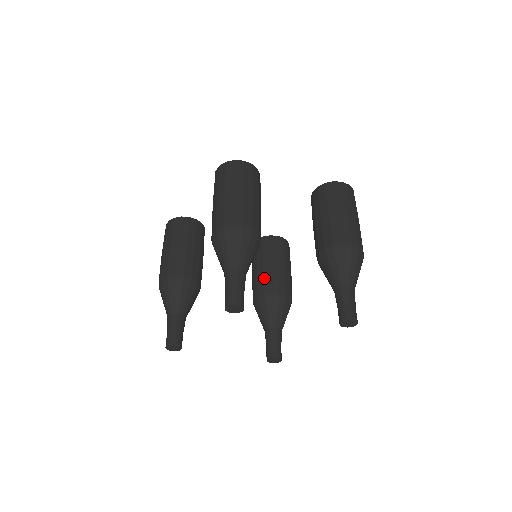
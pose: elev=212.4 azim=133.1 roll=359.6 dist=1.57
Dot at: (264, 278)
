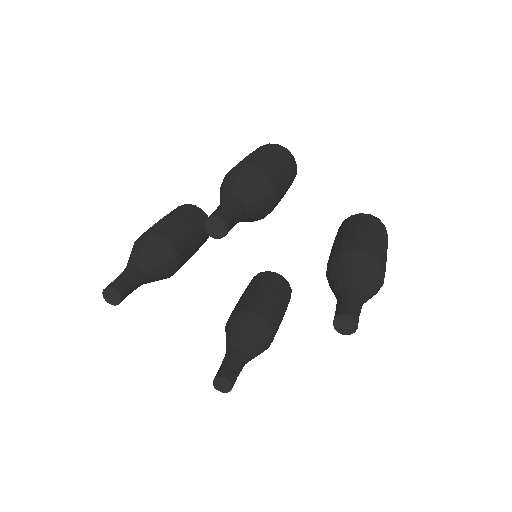
Dot at: (252, 299)
